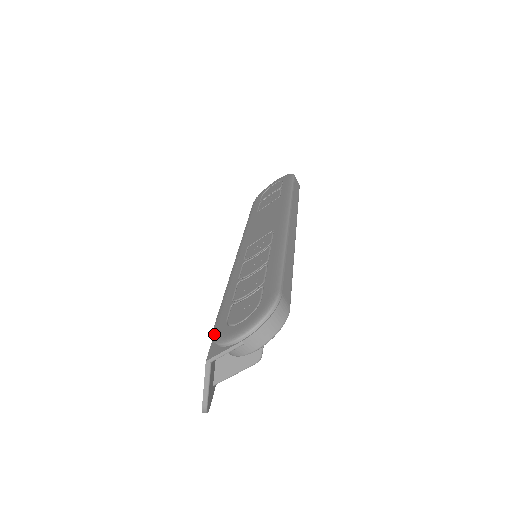
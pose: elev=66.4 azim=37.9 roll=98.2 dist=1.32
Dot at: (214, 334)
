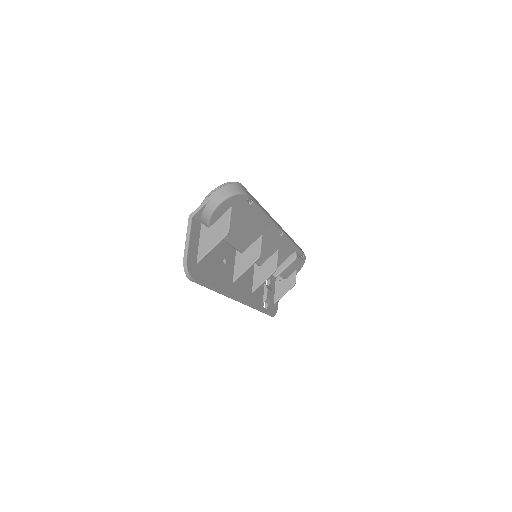
Dot at: occluded
